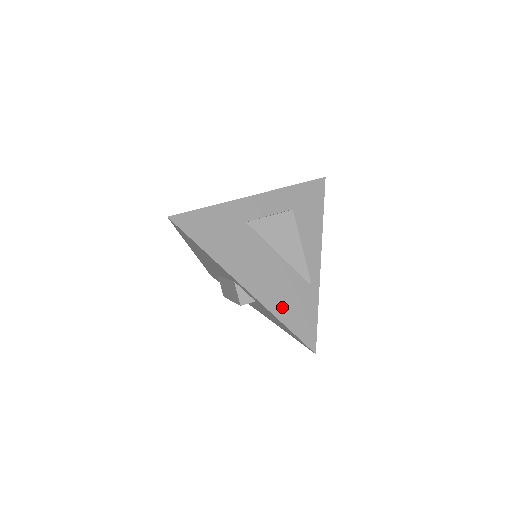
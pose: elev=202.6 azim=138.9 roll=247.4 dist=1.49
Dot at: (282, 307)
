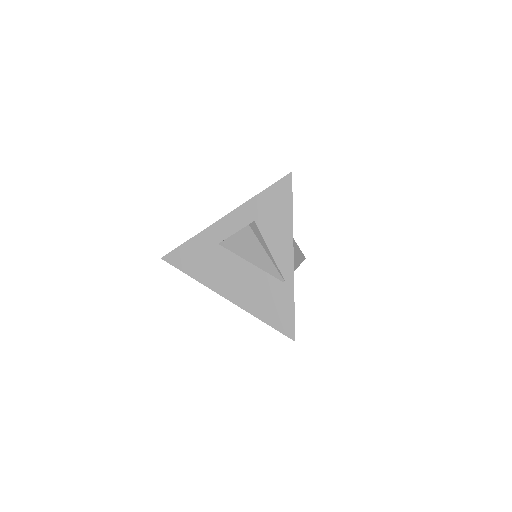
Dot at: (259, 307)
